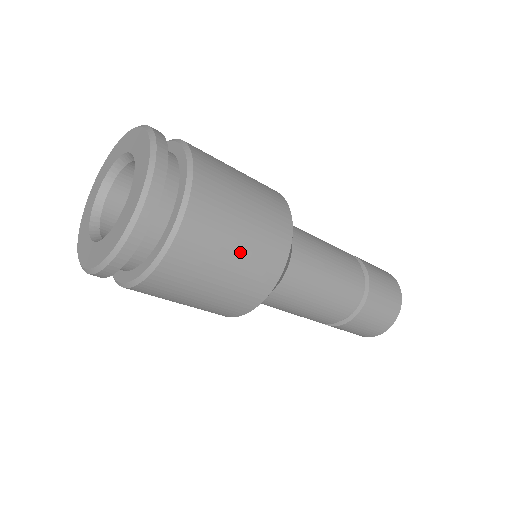
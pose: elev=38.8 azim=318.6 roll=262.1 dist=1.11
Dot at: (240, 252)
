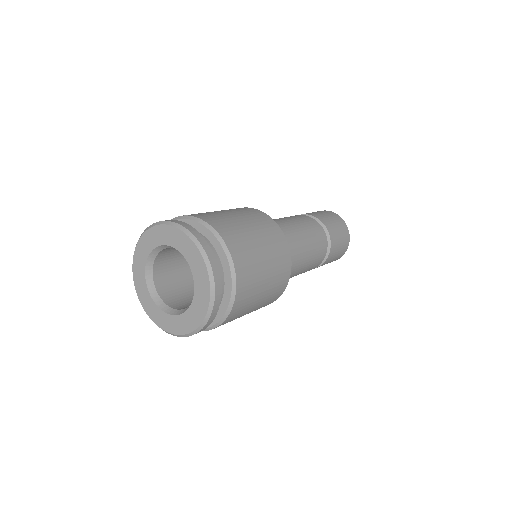
Dot at: (259, 304)
